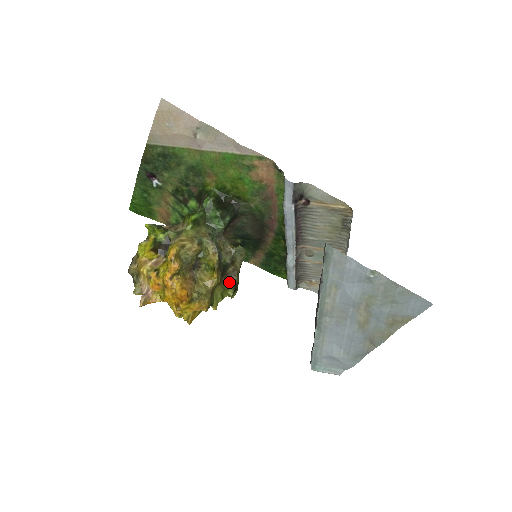
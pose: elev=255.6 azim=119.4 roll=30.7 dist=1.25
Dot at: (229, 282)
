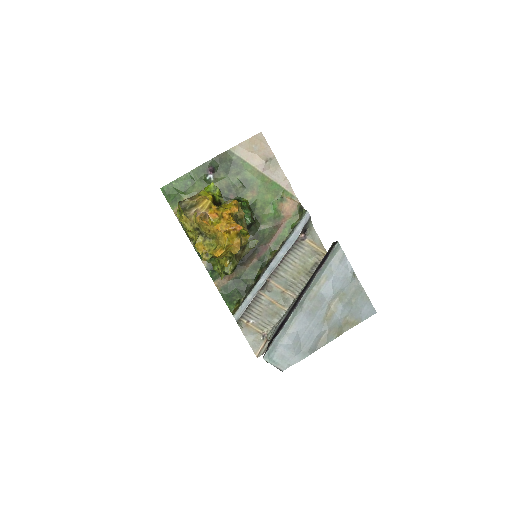
Dot at: (235, 260)
